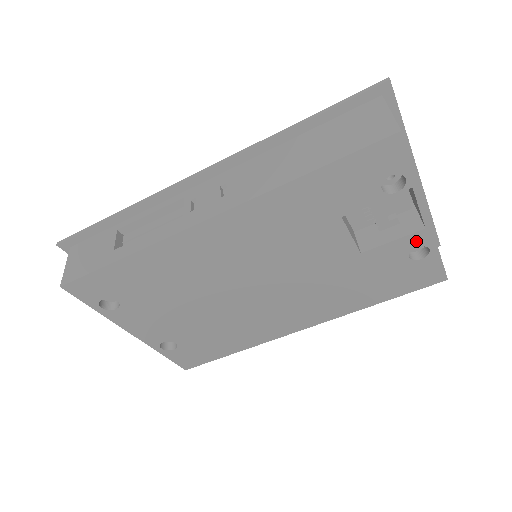
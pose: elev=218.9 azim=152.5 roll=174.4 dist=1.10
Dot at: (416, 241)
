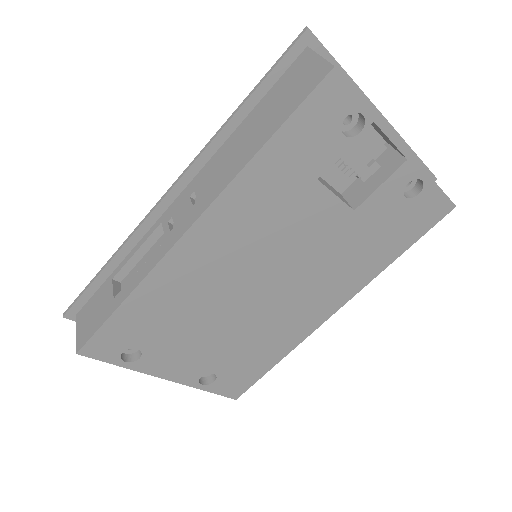
Dot at: (404, 177)
